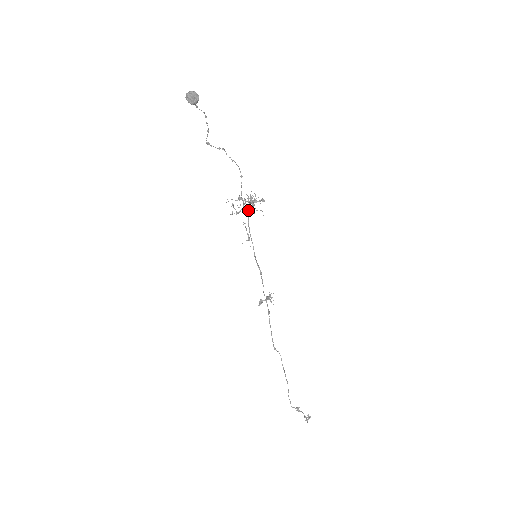
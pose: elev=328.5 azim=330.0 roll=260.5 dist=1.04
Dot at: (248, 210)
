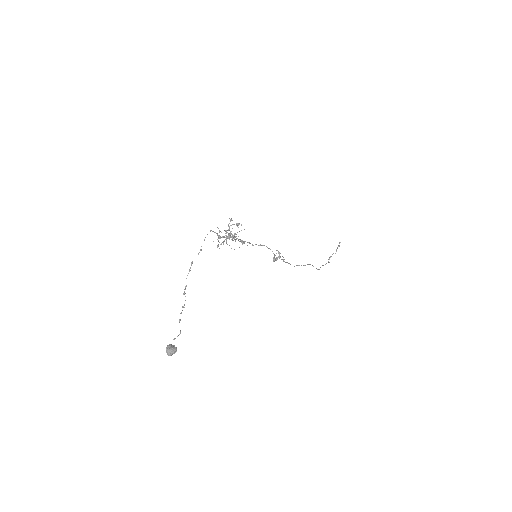
Dot at: (230, 235)
